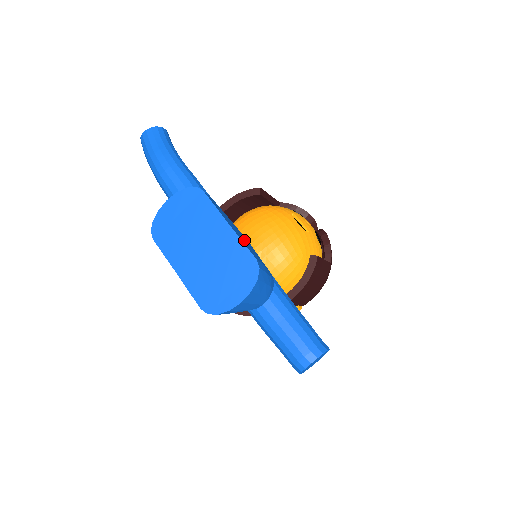
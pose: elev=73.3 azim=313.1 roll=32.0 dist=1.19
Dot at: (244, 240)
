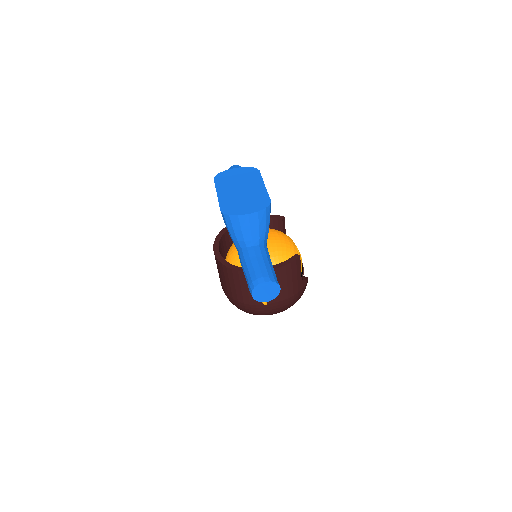
Dot at: occluded
